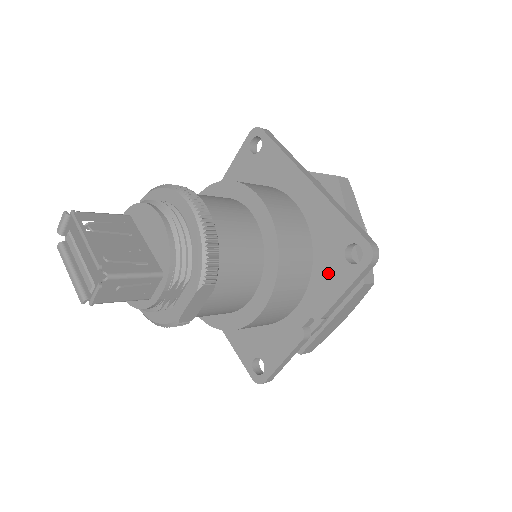
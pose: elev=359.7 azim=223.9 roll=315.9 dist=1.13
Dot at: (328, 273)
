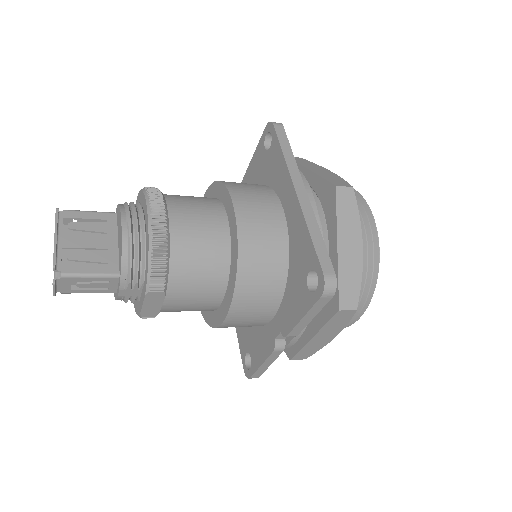
Dot at: (295, 293)
